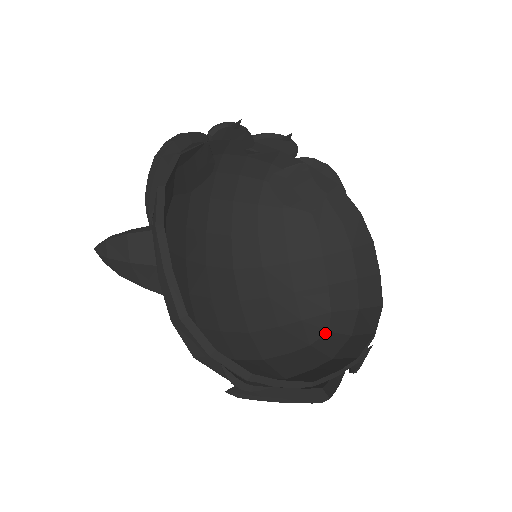
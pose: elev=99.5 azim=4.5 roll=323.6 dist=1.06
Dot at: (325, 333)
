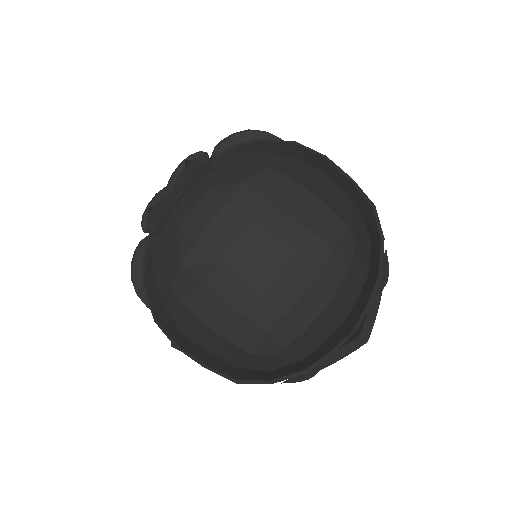
Dot at: (354, 247)
